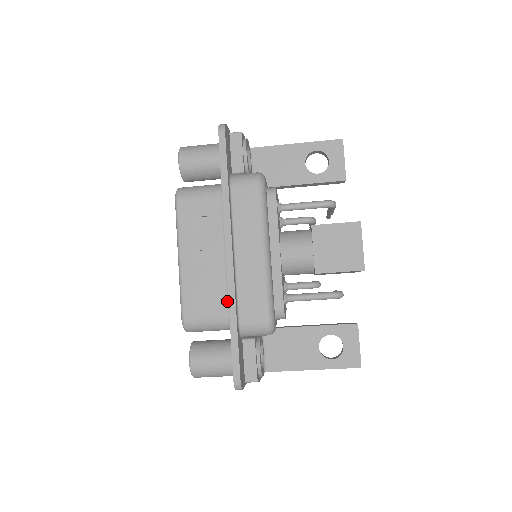
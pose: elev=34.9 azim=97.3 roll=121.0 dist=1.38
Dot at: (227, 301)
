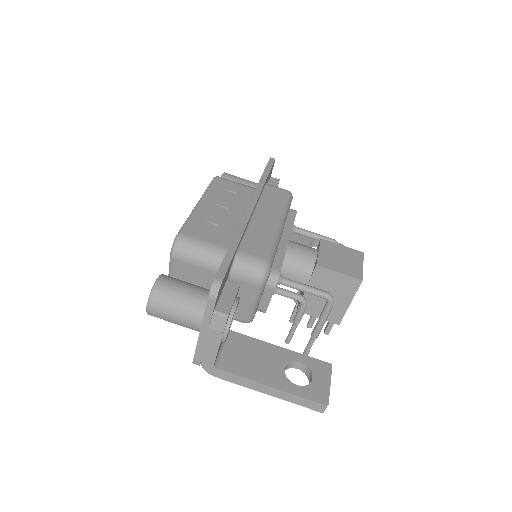
Dot at: (230, 240)
